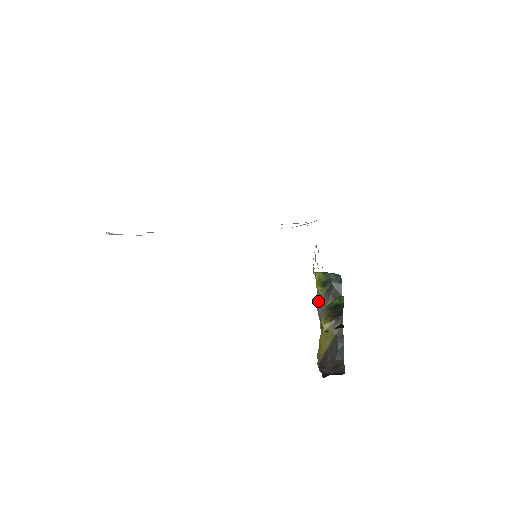
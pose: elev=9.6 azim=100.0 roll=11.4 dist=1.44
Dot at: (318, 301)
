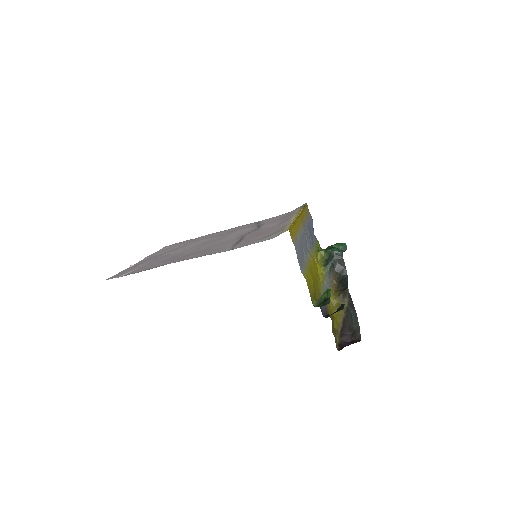
Dot at: (323, 280)
